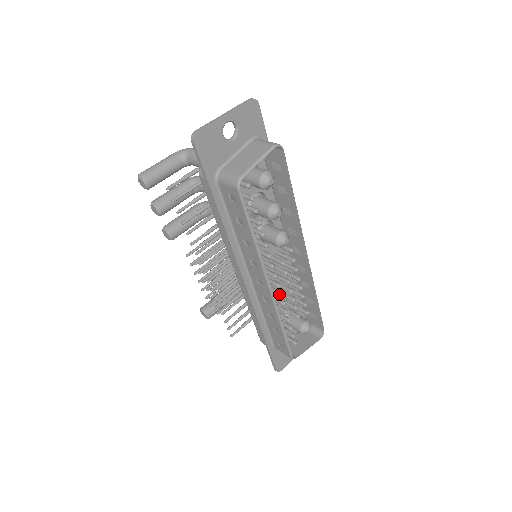
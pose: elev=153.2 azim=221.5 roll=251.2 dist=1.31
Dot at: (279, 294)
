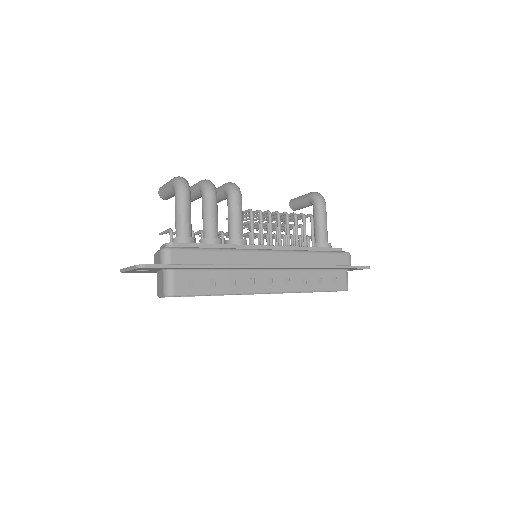
Dot at: occluded
